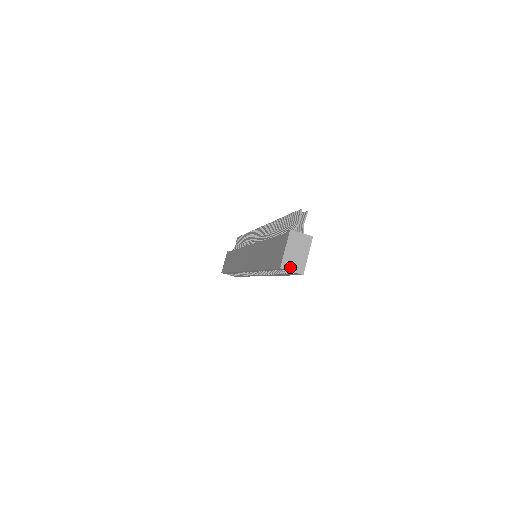
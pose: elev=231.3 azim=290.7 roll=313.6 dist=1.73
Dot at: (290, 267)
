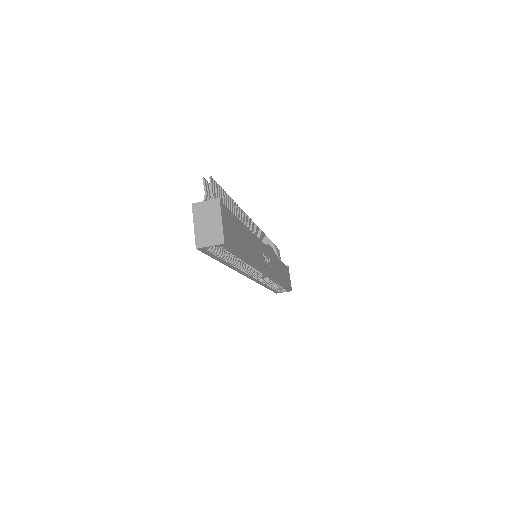
Dot at: (206, 242)
